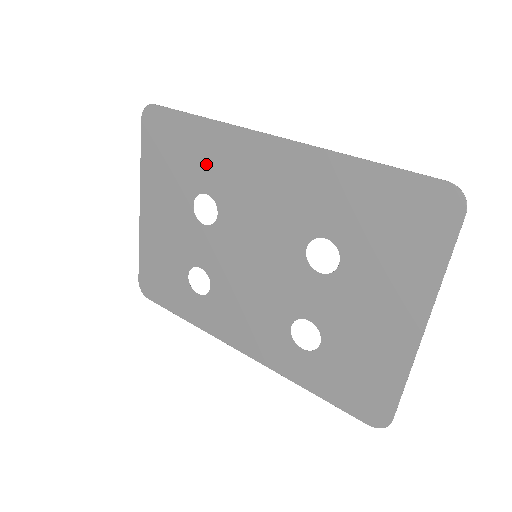
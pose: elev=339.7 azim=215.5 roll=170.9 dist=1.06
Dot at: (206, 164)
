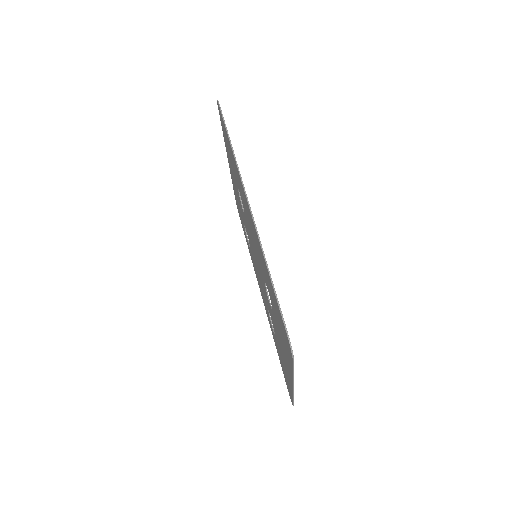
Dot at: (236, 175)
